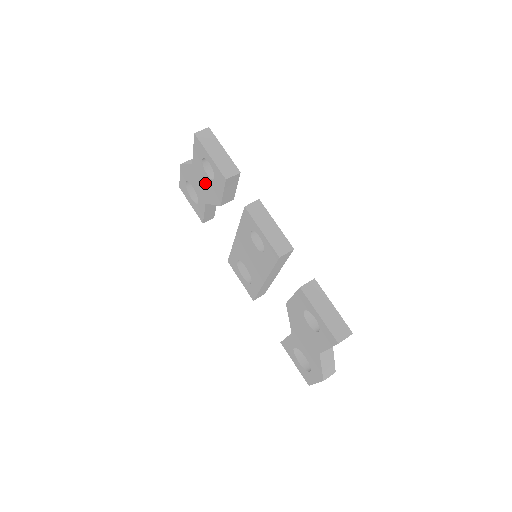
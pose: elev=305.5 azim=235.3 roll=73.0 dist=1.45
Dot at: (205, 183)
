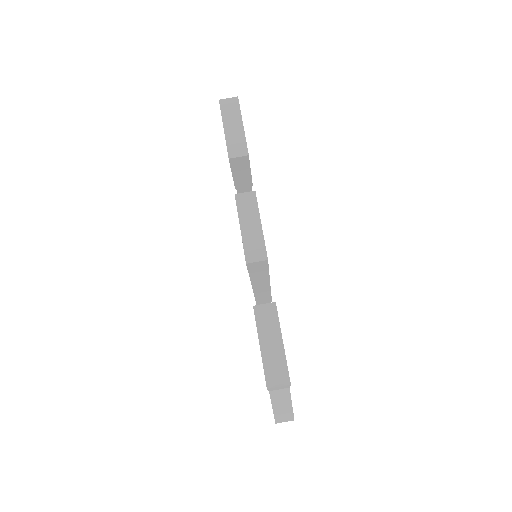
Dot at: occluded
